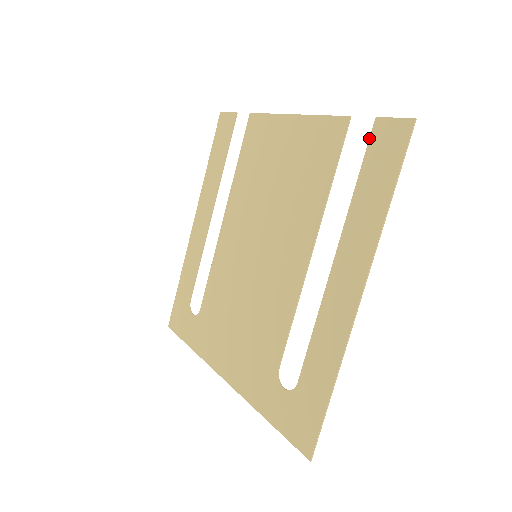
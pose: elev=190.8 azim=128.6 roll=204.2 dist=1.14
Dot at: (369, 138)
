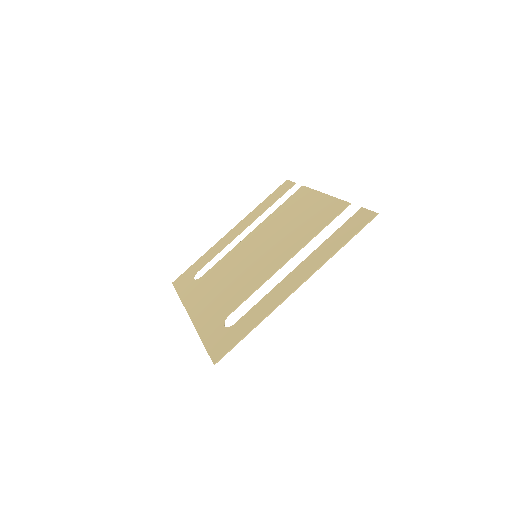
Dot at: occluded
